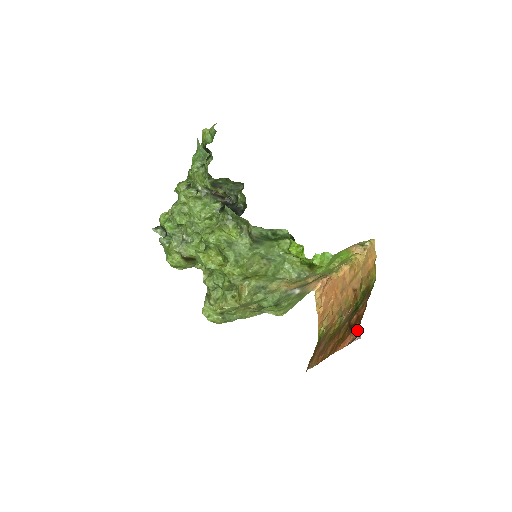
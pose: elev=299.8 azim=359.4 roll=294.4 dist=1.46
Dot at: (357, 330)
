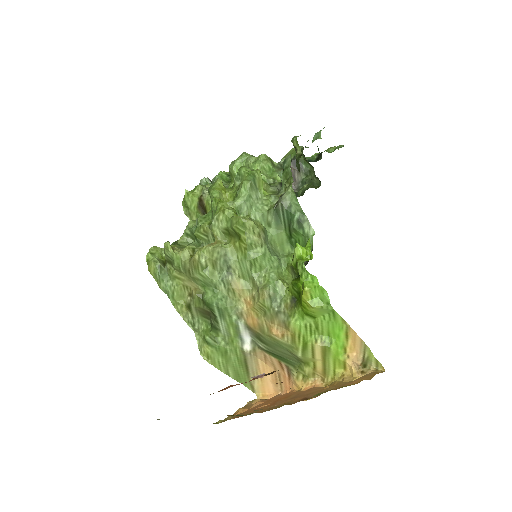
Dot at: (268, 373)
